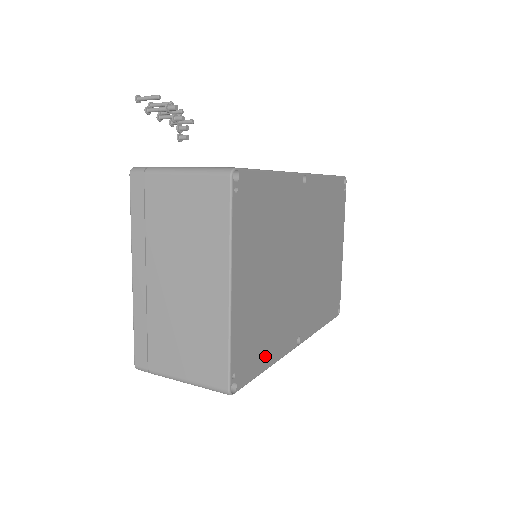
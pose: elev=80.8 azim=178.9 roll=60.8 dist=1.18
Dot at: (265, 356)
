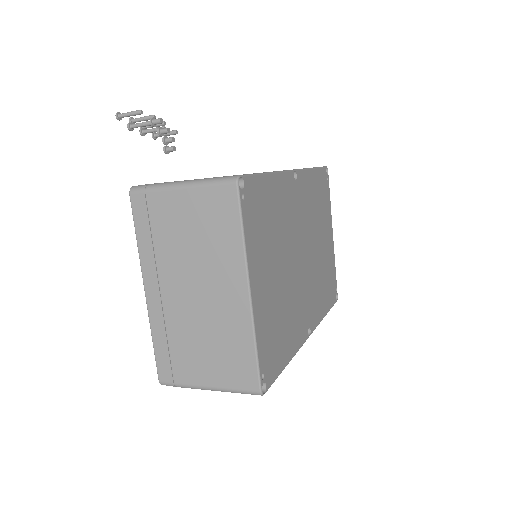
Dot at: (285, 352)
